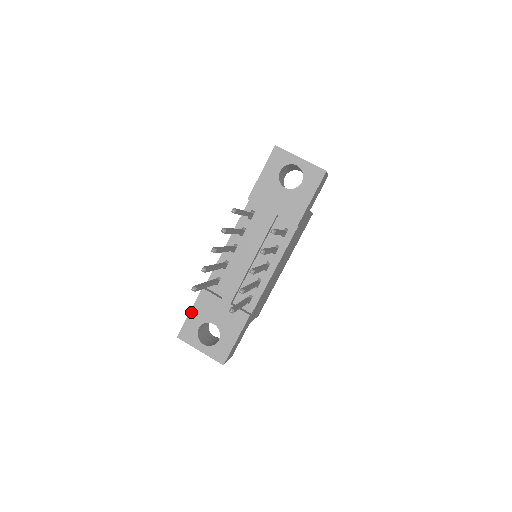
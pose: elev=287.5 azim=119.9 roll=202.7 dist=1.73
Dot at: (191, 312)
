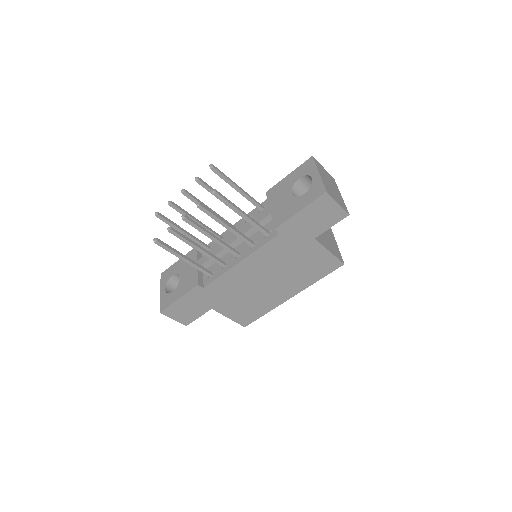
Dot at: (179, 260)
